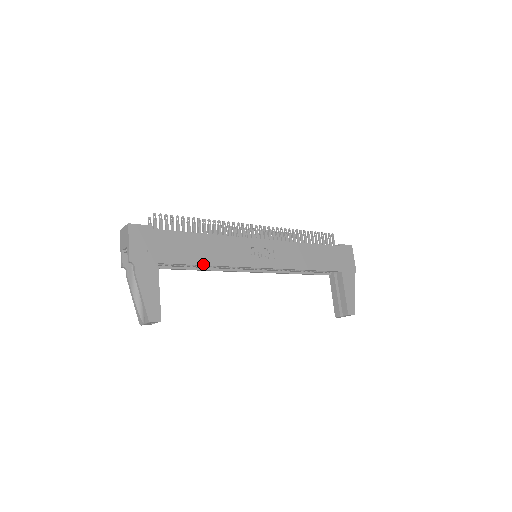
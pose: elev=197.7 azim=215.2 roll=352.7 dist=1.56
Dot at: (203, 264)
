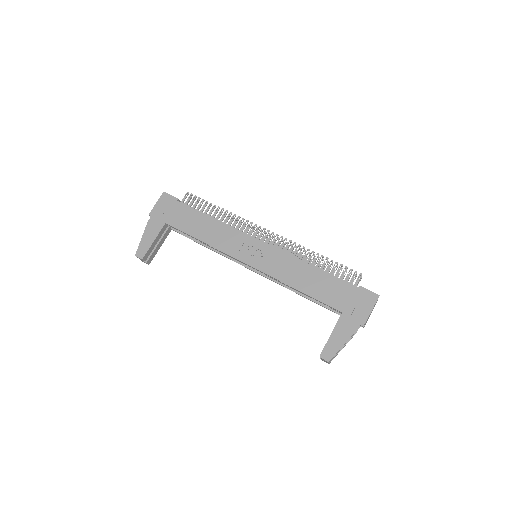
Dot at: (197, 238)
